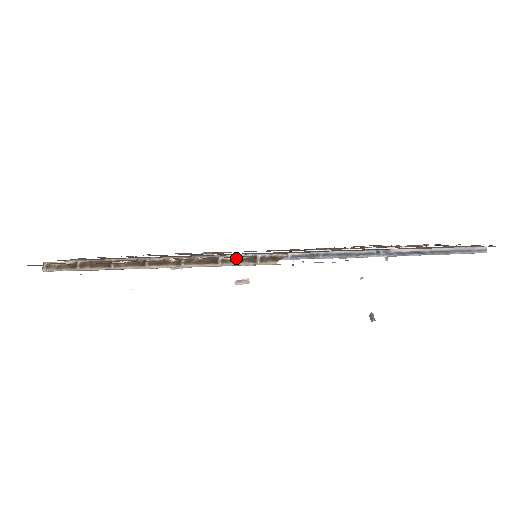
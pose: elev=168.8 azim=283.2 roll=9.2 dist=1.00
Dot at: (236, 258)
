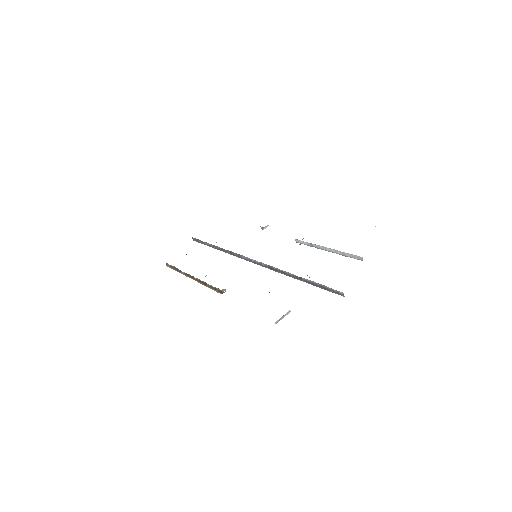
Dot at: (211, 286)
